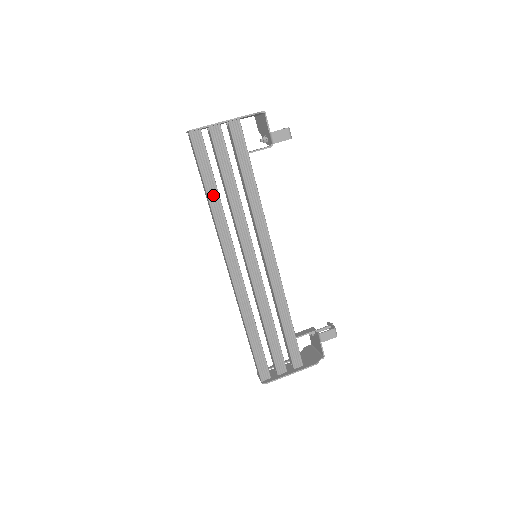
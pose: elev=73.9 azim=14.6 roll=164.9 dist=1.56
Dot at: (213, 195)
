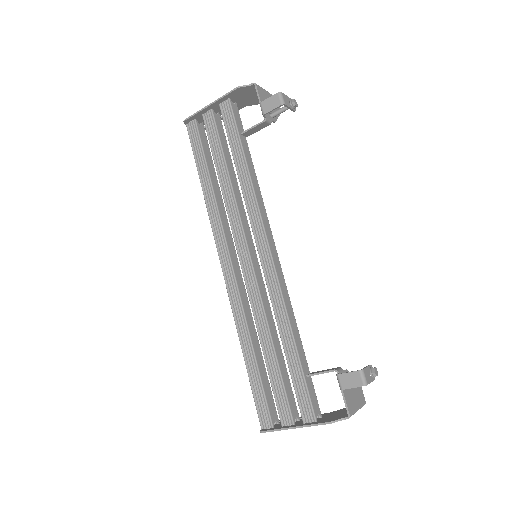
Dot at: (206, 185)
